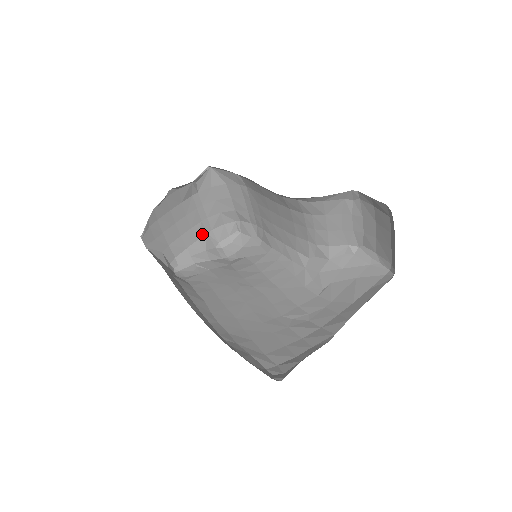
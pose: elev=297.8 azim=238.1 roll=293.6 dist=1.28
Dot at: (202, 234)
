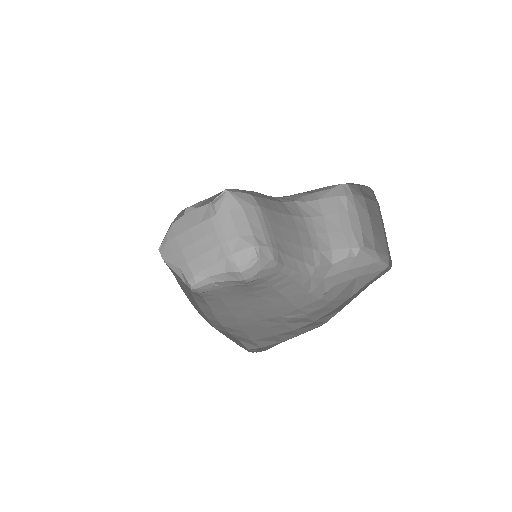
Dot at: (221, 257)
